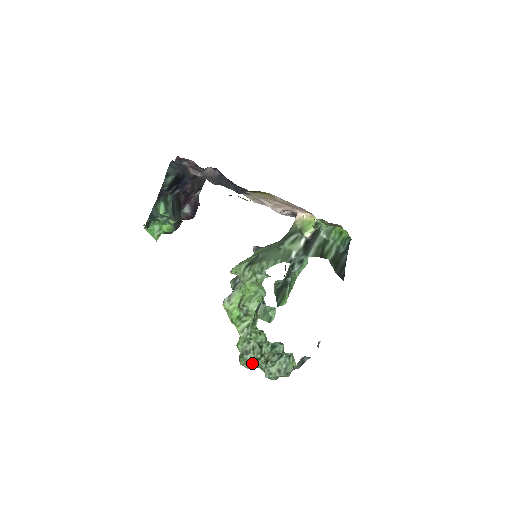
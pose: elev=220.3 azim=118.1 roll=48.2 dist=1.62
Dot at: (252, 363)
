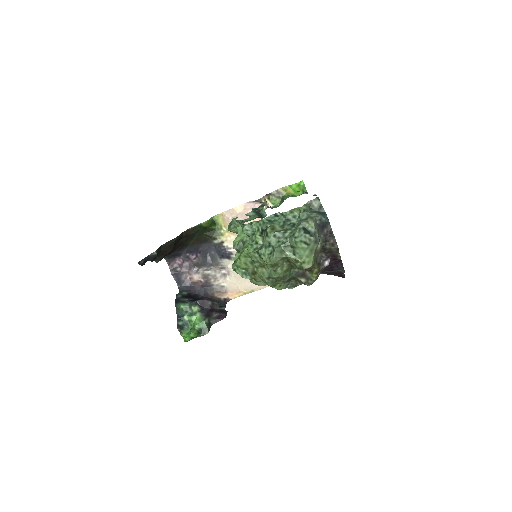
Dot at: (271, 248)
